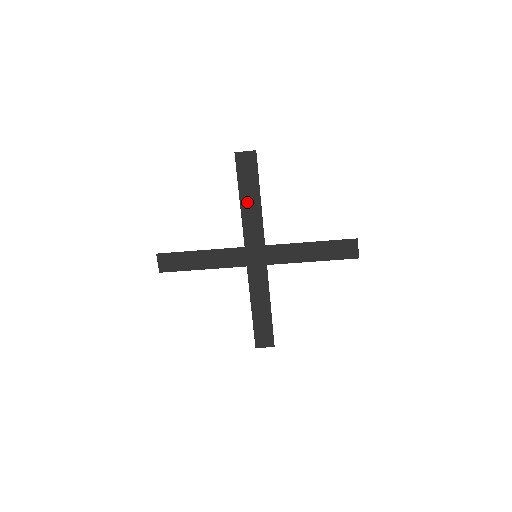
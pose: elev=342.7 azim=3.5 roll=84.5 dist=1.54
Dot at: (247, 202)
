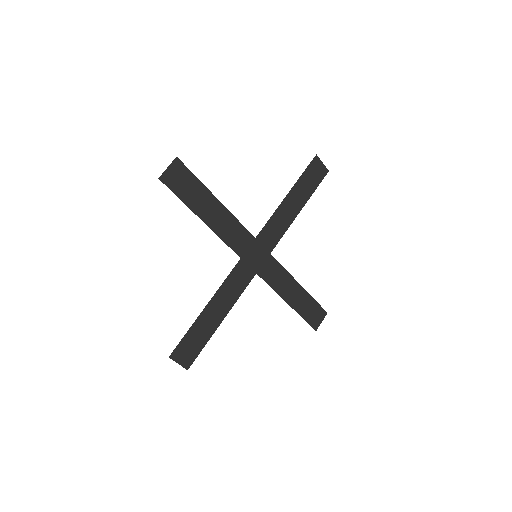
Dot at: (291, 202)
